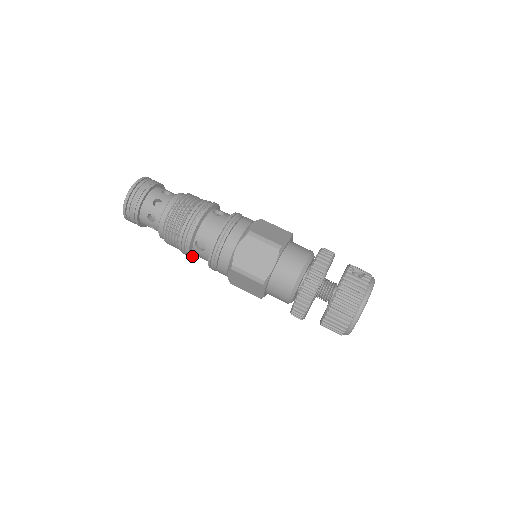
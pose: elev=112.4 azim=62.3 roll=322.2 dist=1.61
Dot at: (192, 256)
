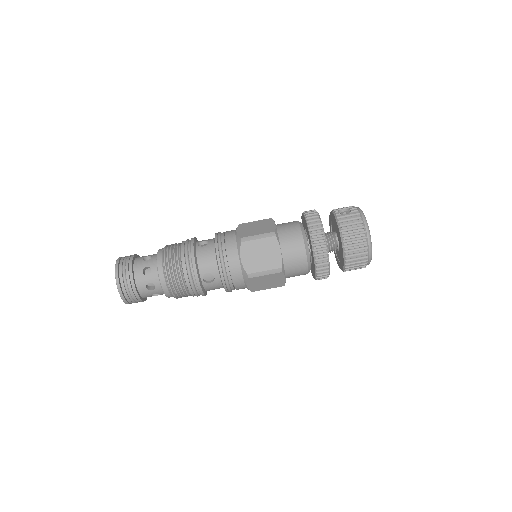
Dot at: (205, 293)
